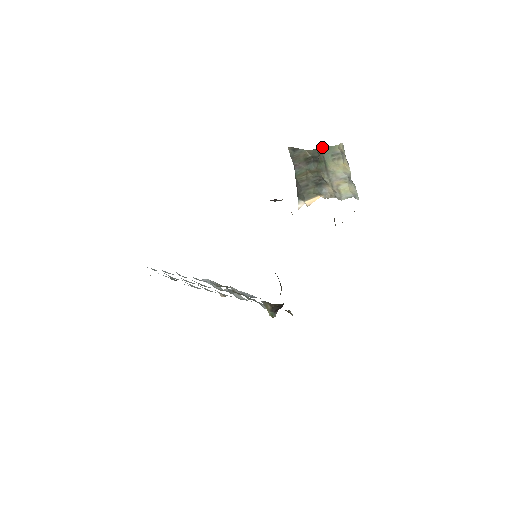
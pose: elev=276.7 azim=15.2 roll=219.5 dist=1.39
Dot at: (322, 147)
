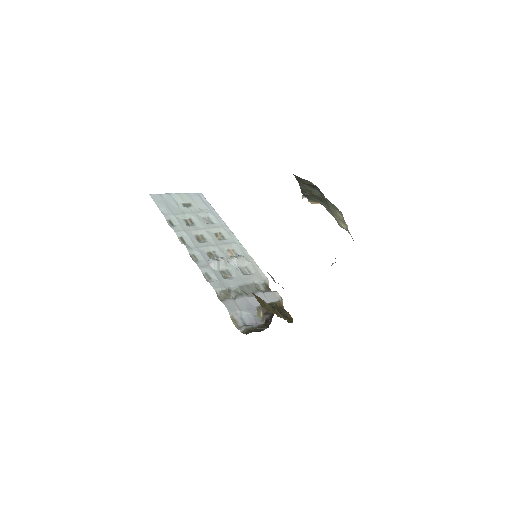
Dot at: occluded
